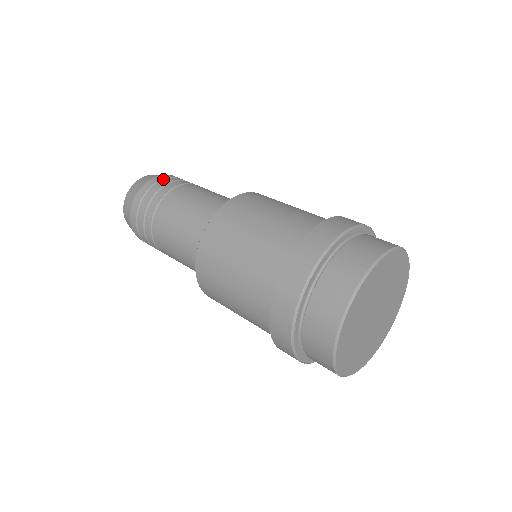
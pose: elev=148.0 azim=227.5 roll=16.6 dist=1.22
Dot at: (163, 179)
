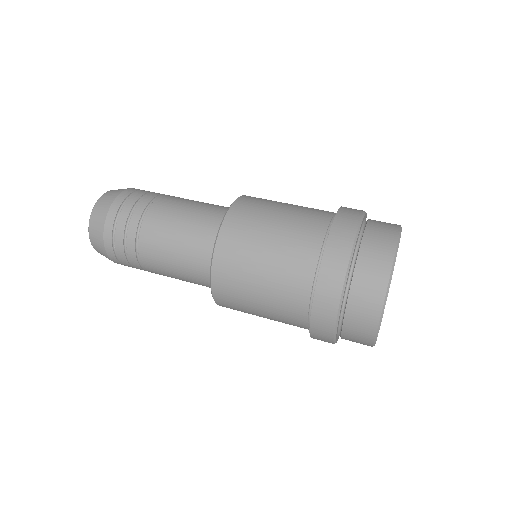
Dot at: (142, 190)
